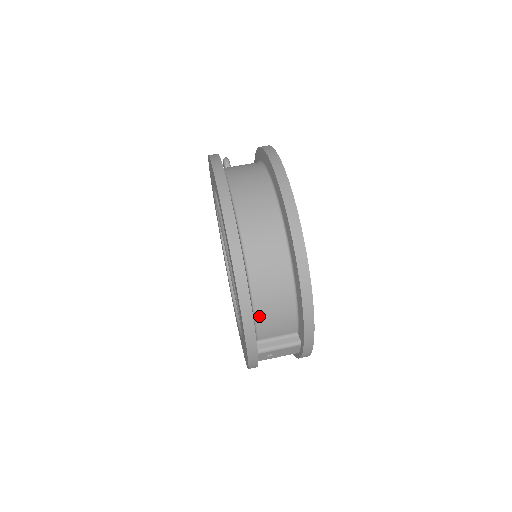
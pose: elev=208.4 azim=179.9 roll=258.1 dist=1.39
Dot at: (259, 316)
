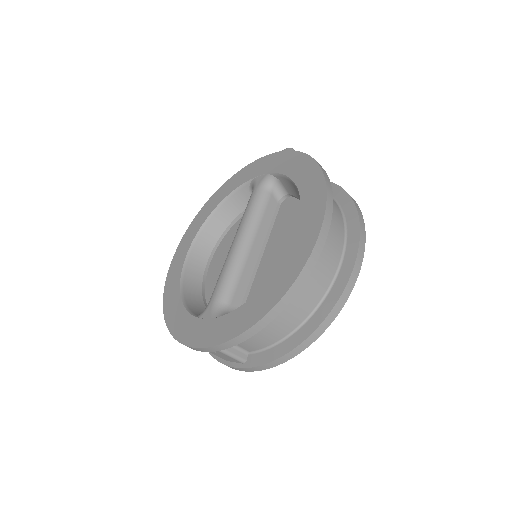
Dot at: occluded
